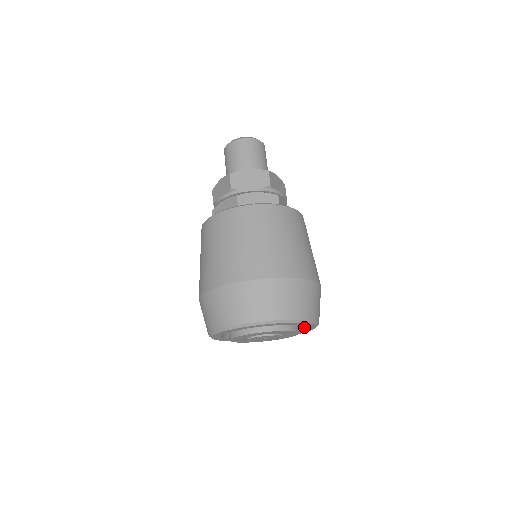
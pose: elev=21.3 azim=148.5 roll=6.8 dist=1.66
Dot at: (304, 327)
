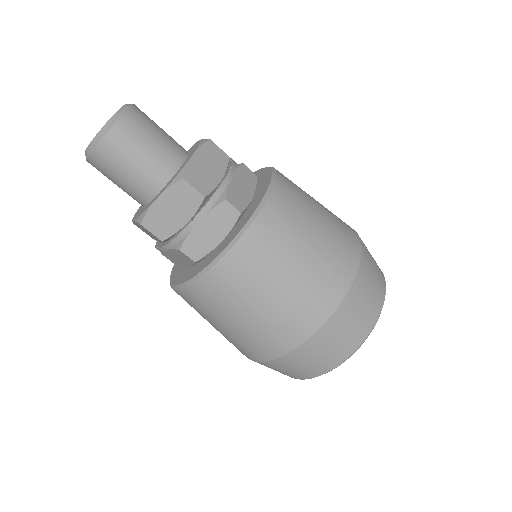
Dot at: occluded
